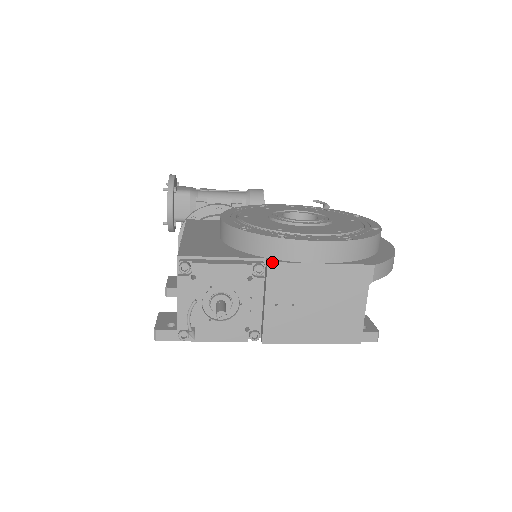
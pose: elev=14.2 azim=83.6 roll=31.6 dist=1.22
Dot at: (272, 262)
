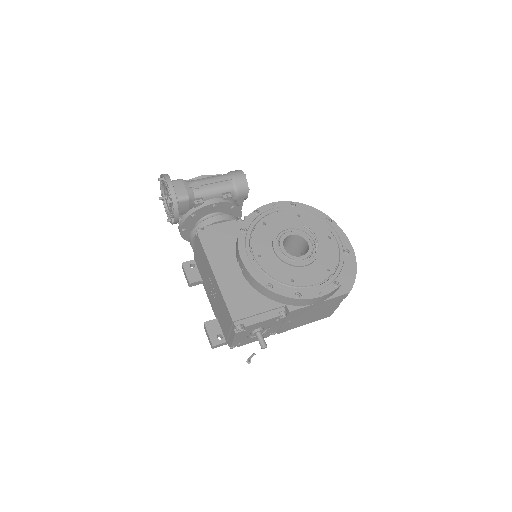
Dot at: (292, 311)
